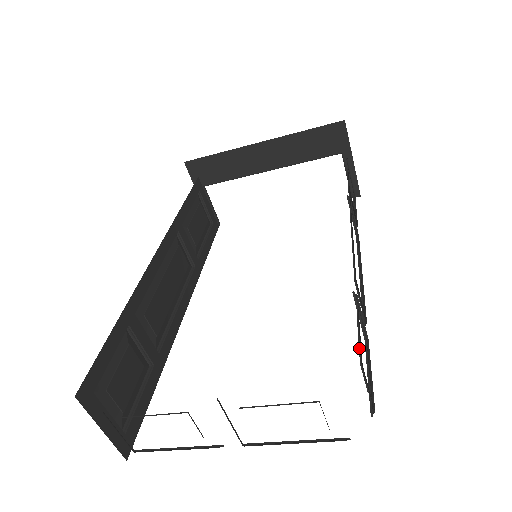
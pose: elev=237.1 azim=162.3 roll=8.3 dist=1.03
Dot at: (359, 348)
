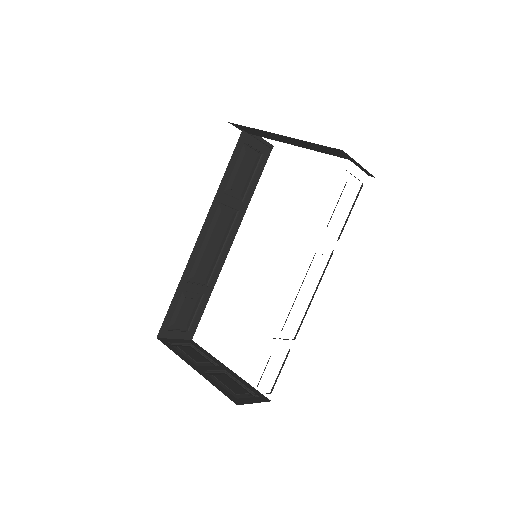
Dot at: (260, 379)
